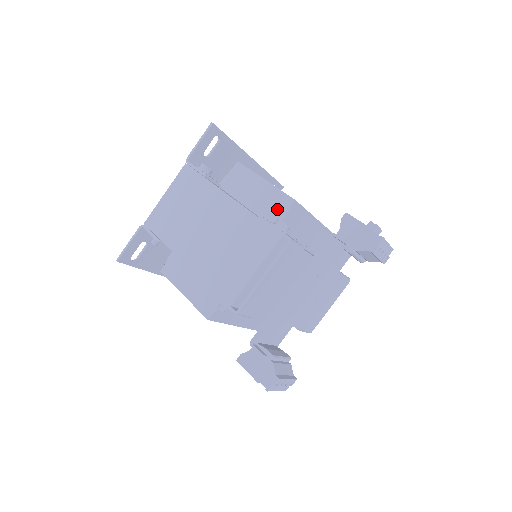
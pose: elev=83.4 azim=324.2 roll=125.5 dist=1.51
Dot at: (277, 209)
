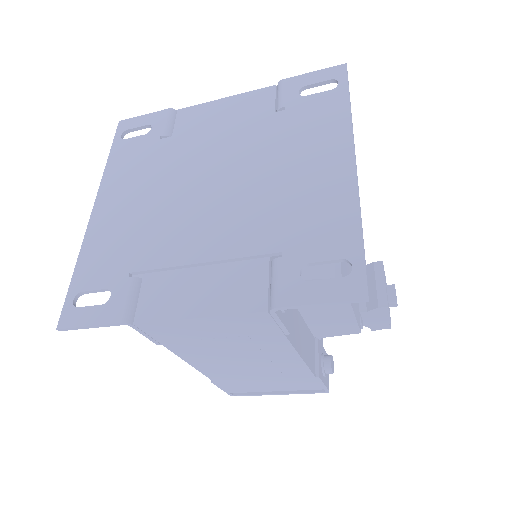
Dot at: (335, 330)
